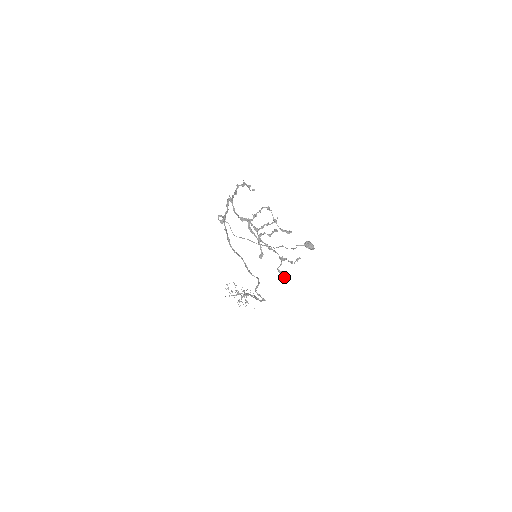
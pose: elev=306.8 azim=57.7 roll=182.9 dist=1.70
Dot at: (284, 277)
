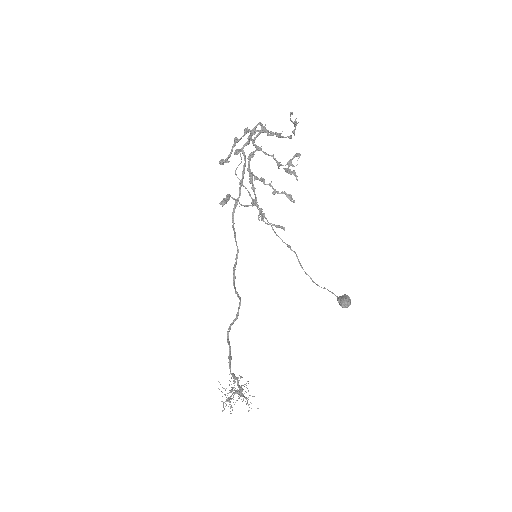
Dot at: (224, 201)
